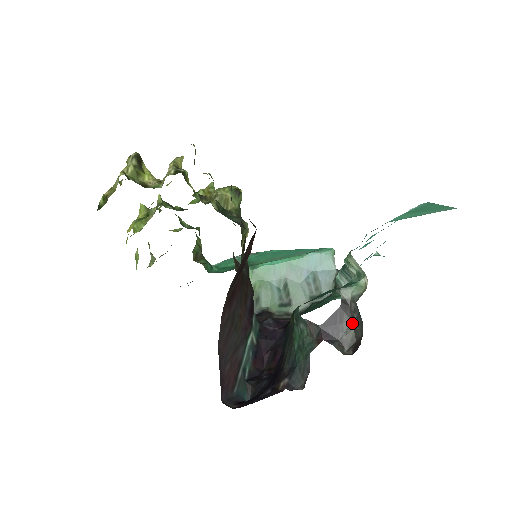
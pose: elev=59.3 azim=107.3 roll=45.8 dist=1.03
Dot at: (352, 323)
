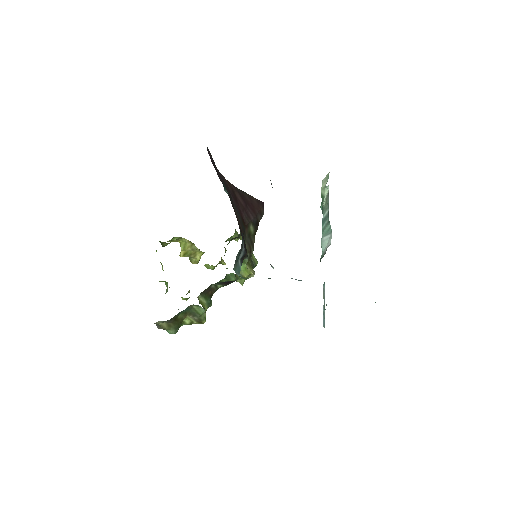
Dot at: occluded
